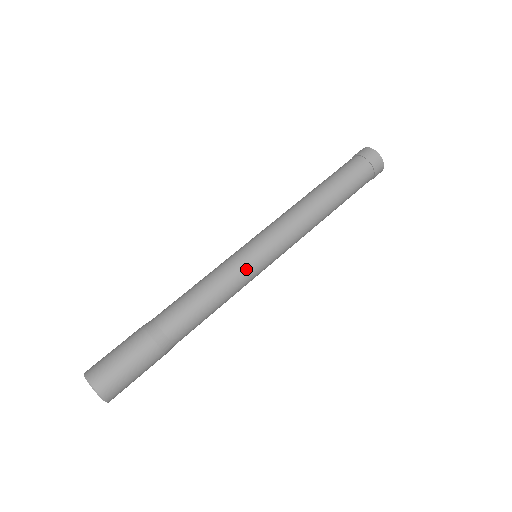
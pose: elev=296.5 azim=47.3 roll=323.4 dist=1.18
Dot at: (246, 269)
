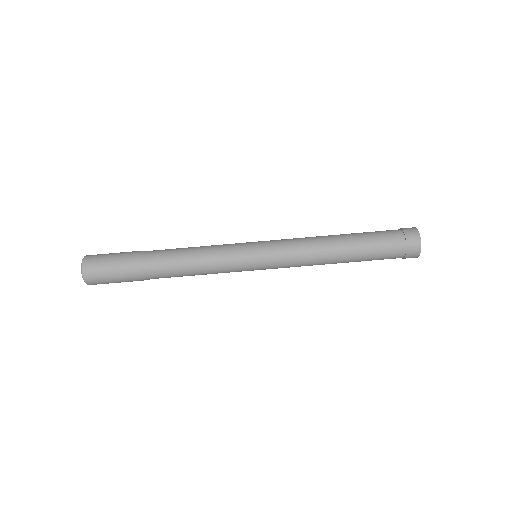
Dot at: (238, 270)
